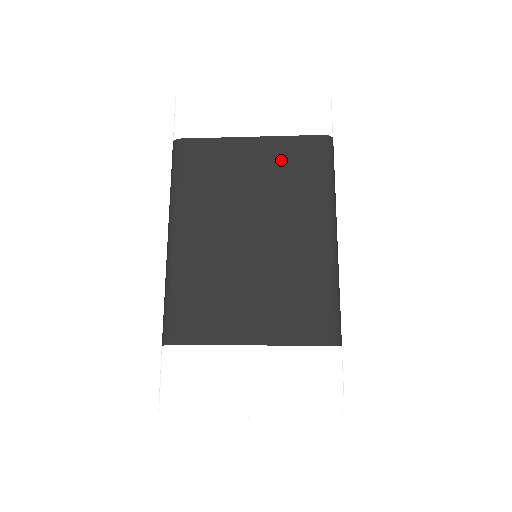
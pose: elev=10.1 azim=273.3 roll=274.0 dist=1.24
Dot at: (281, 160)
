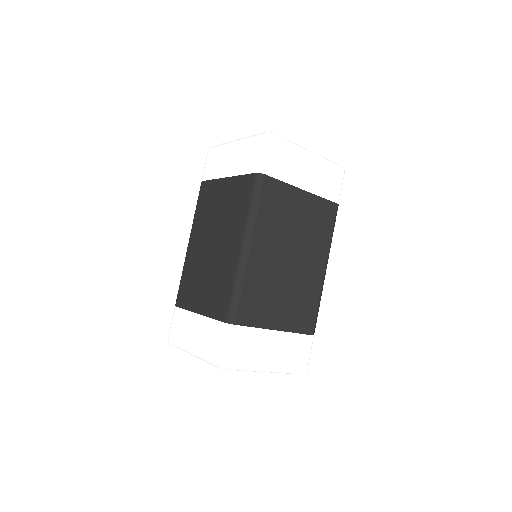
Dot at: (314, 213)
